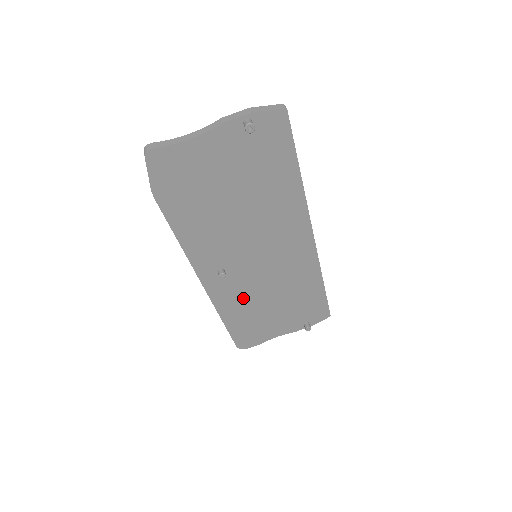
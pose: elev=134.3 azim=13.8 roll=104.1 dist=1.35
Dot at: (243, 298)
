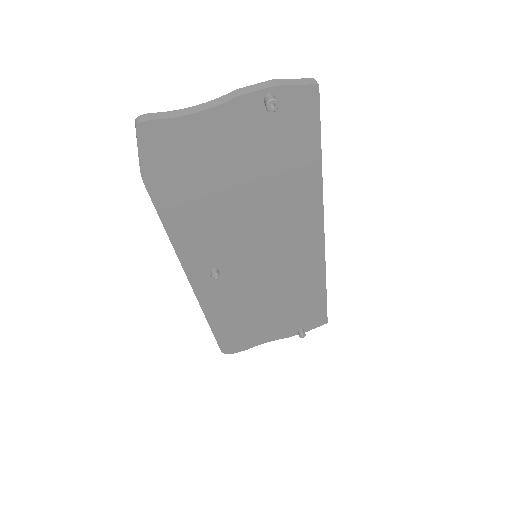
Dot at: (235, 301)
